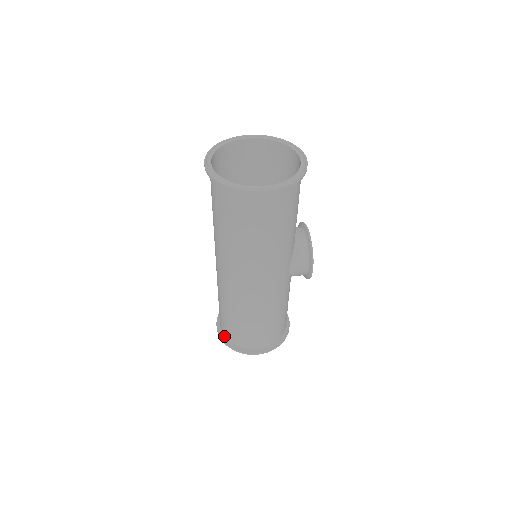
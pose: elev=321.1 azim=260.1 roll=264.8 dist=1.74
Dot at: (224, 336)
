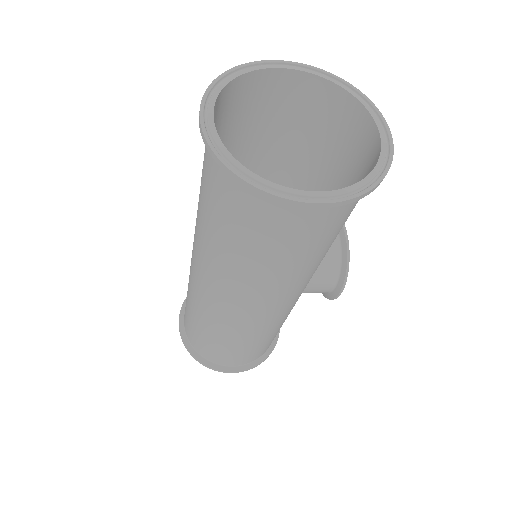
Dot at: (188, 340)
